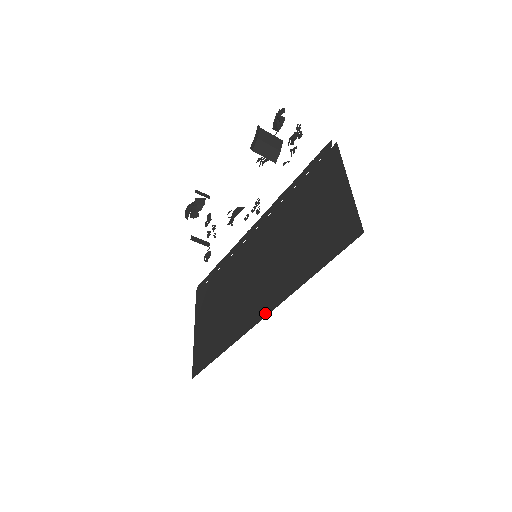
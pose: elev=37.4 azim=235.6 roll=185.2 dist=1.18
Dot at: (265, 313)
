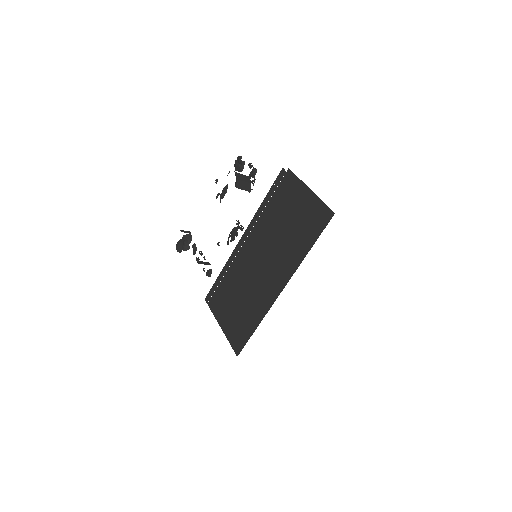
Dot at: (283, 286)
